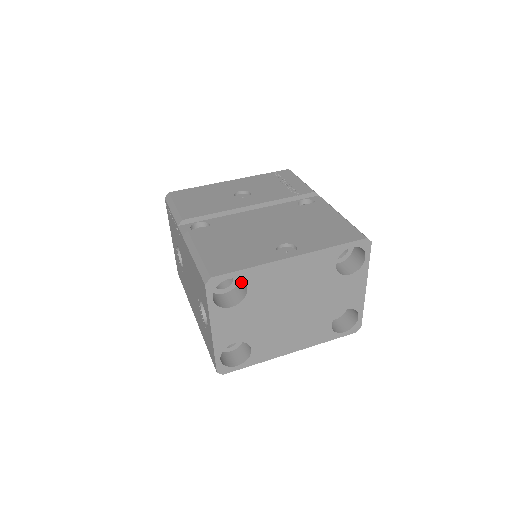
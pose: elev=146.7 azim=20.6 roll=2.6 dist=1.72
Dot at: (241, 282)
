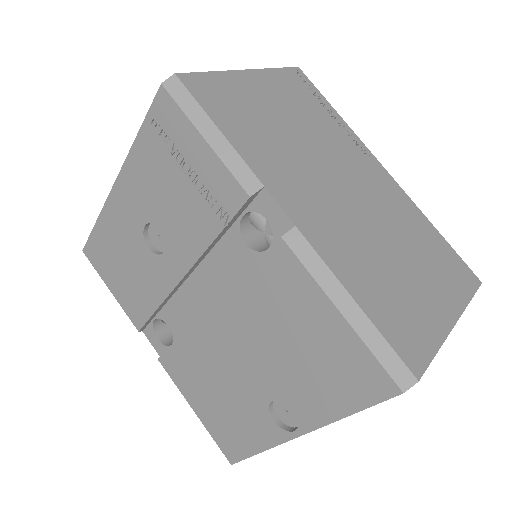
Dot at: occluded
